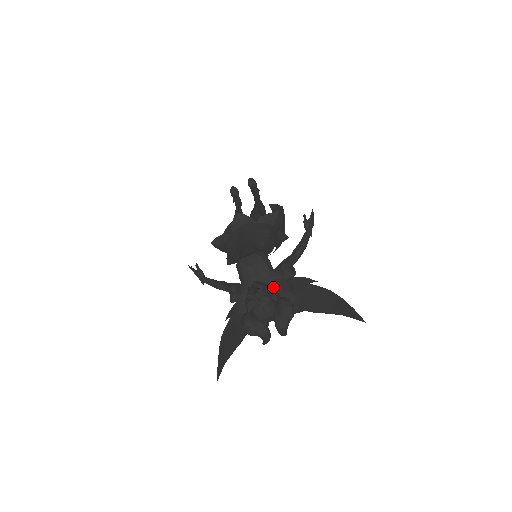
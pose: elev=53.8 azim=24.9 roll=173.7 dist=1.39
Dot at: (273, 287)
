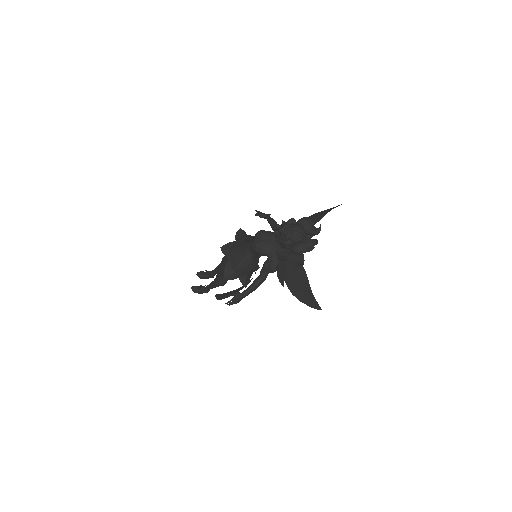
Dot at: occluded
